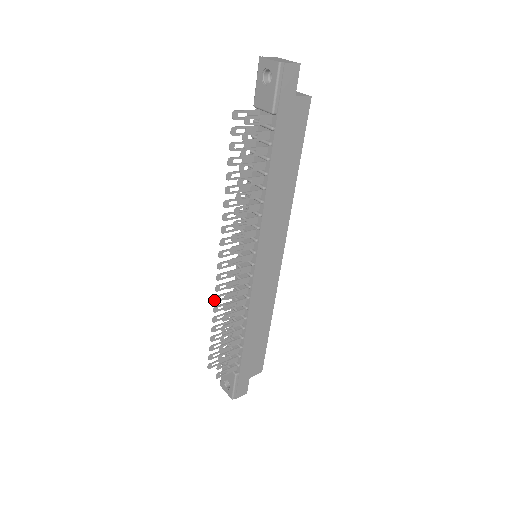
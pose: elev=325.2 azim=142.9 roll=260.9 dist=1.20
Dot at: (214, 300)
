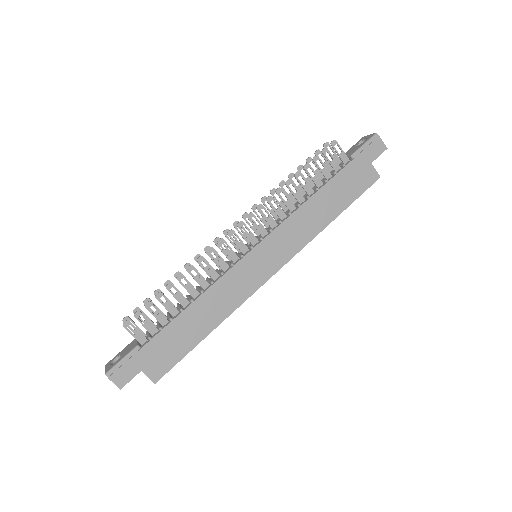
Dot at: (195, 256)
